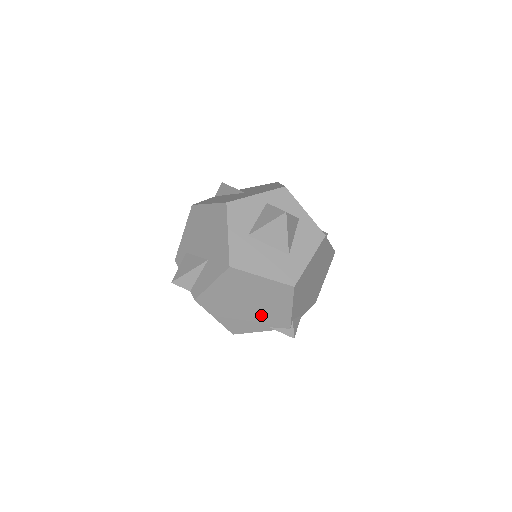
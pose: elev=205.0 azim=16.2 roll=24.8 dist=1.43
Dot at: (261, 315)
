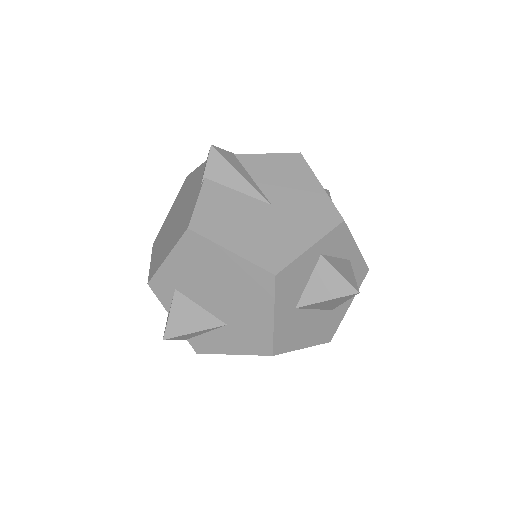
Dot at: occluded
